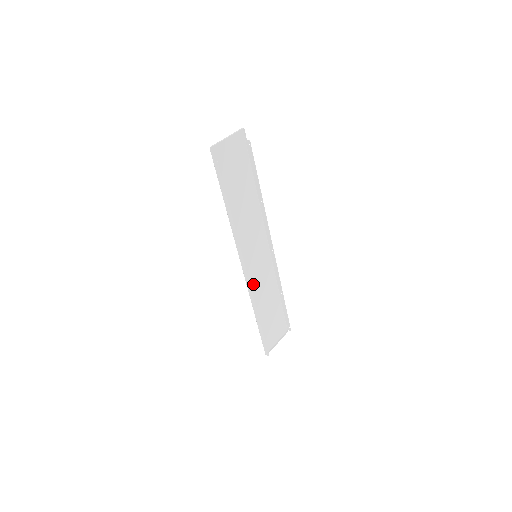
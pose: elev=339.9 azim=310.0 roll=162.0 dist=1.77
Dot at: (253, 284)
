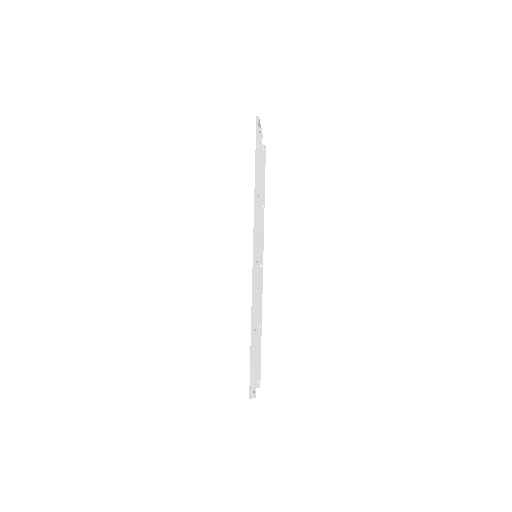
Dot at: occluded
